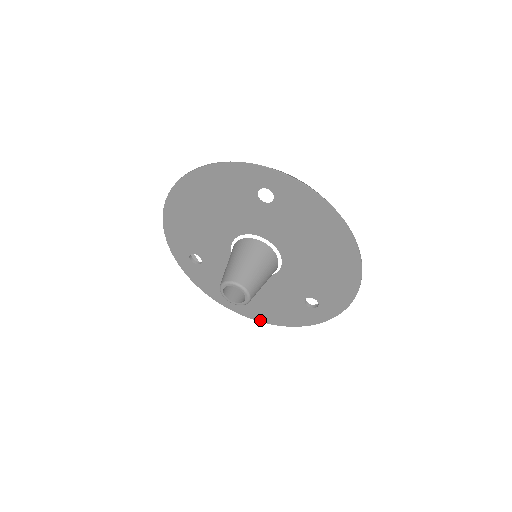
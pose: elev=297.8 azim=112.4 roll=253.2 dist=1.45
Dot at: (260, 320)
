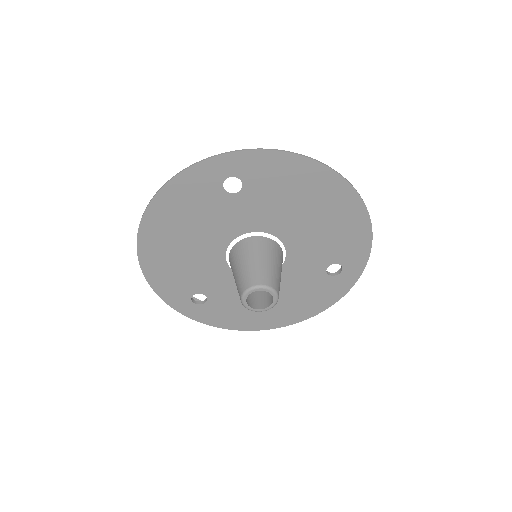
Dot at: (294, 322)
